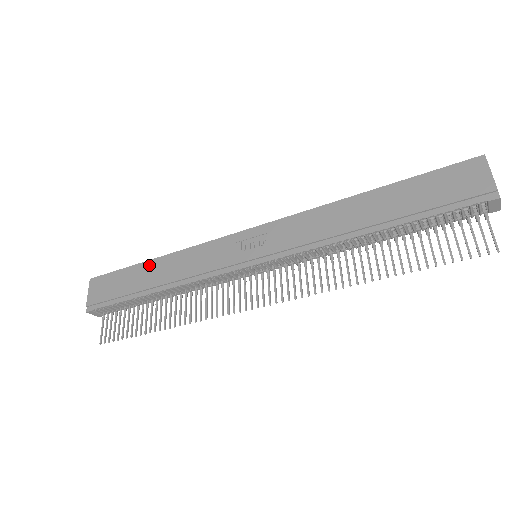
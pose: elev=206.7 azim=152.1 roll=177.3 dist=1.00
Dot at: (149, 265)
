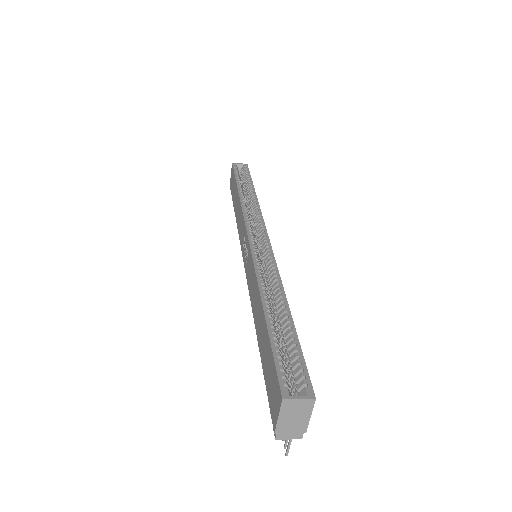
Dot at: (236, 192)
